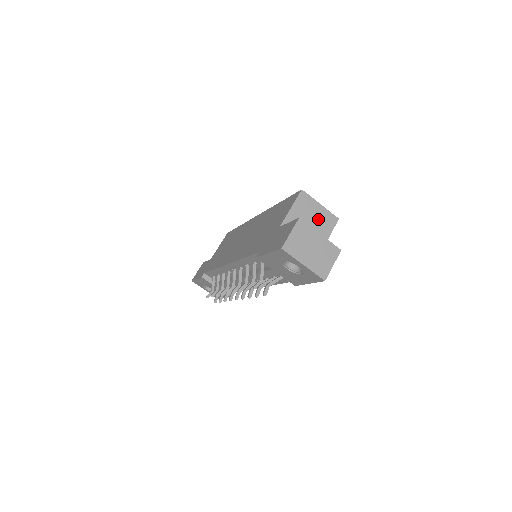
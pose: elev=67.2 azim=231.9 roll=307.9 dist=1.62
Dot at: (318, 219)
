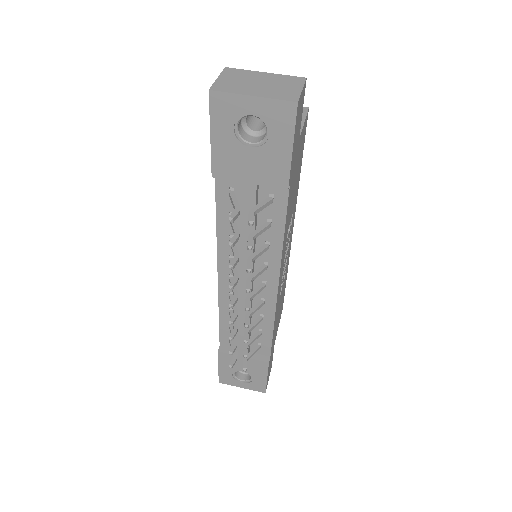
Dot at: occluded
